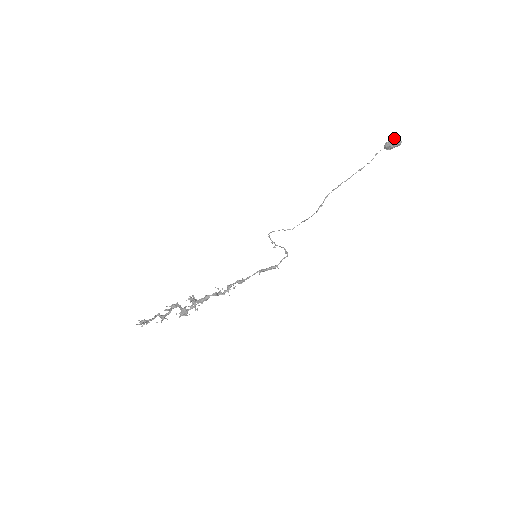
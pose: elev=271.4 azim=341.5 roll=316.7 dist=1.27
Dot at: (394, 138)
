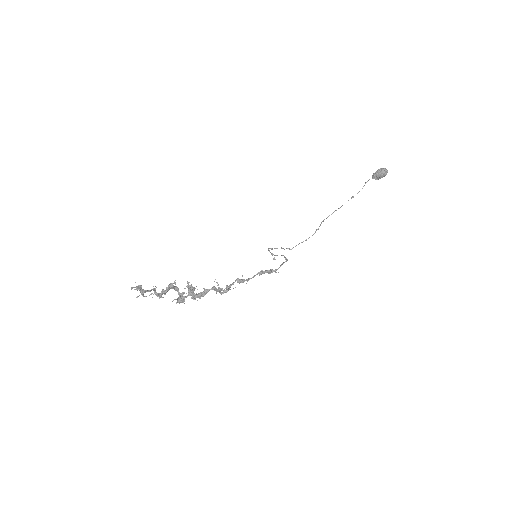
Dot at: (380, 168)
